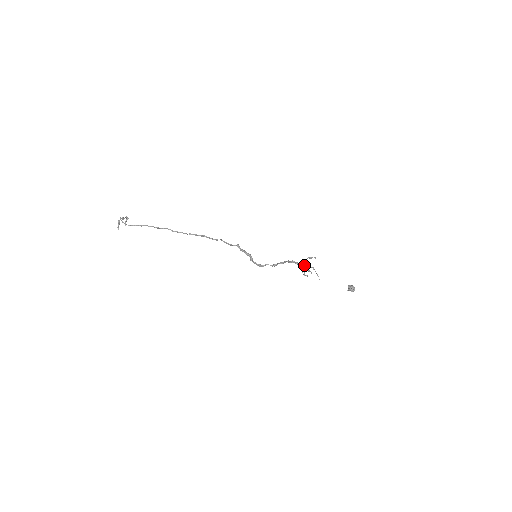
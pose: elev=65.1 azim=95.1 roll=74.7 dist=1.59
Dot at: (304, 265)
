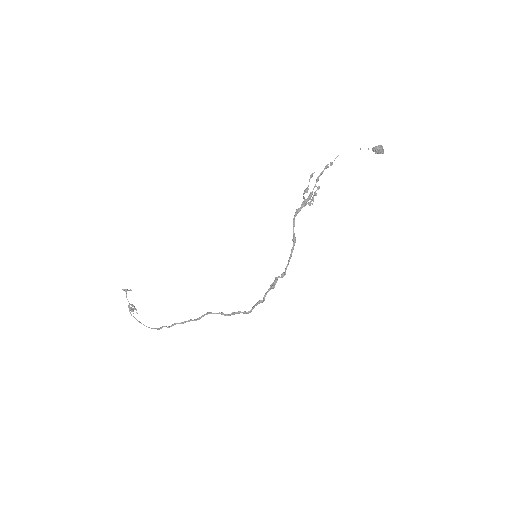
Dot at: (306, 202)
